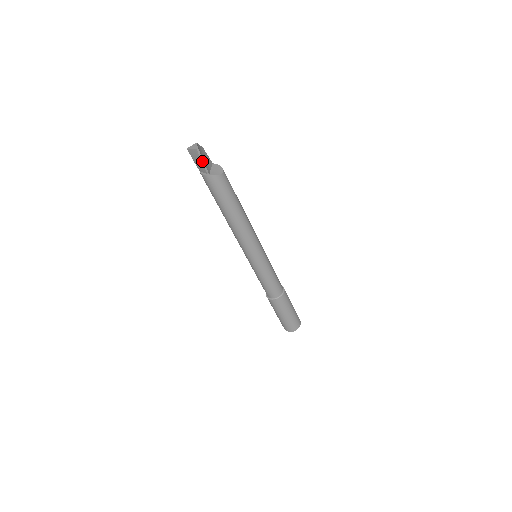
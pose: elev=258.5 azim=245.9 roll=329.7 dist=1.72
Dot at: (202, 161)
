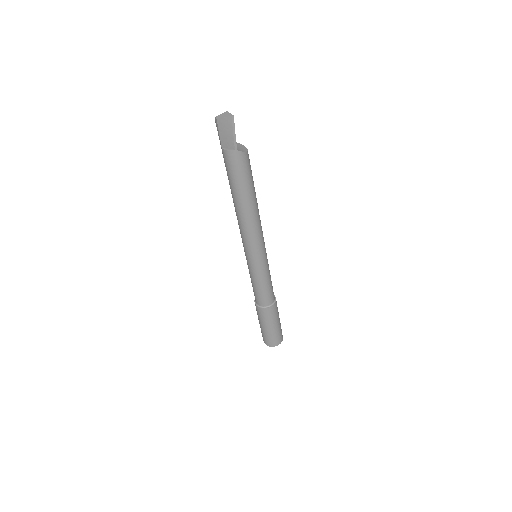
Dot at: (233, 132)
